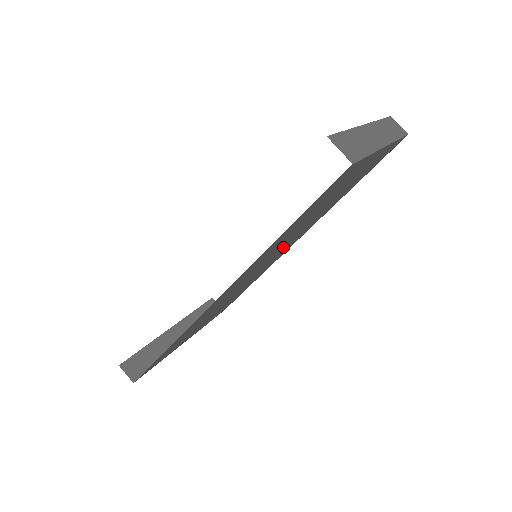
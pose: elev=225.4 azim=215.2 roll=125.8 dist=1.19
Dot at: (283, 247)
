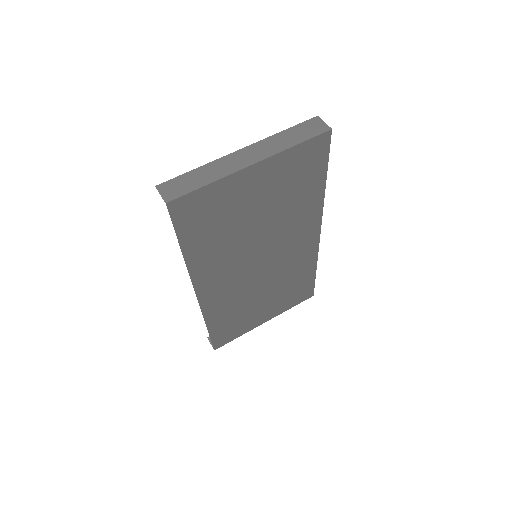
Dot at: (269, 247)
